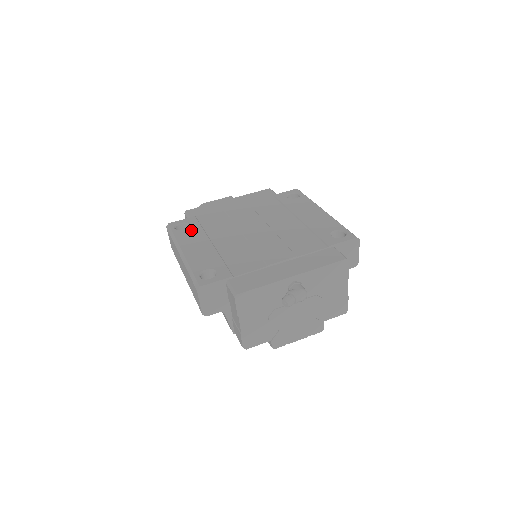
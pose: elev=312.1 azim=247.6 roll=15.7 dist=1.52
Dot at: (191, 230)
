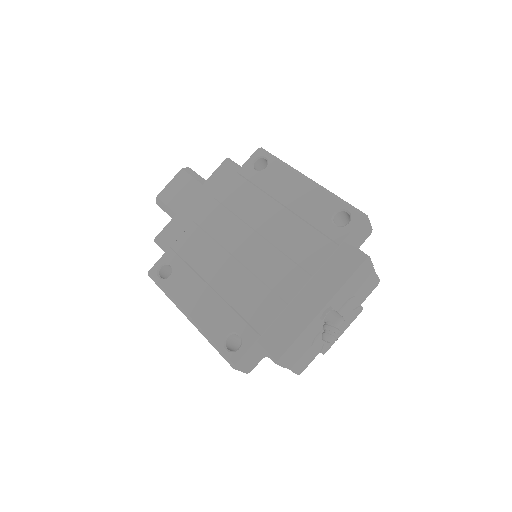
Dot at: (178, 274)
